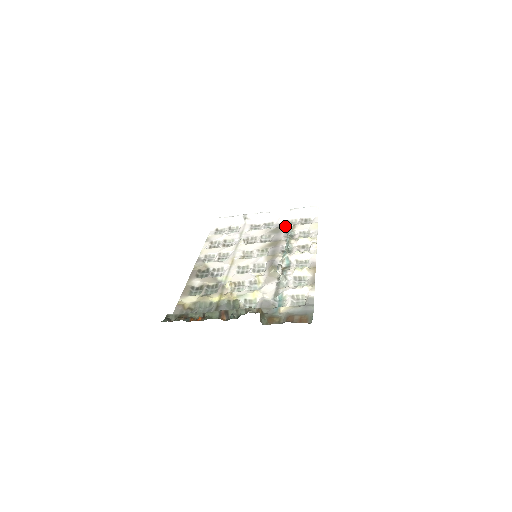
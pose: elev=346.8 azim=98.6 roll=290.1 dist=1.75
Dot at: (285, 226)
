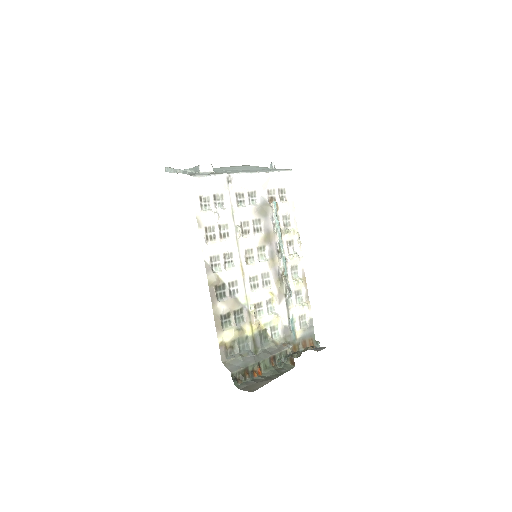
Dot at: (270, 204)
